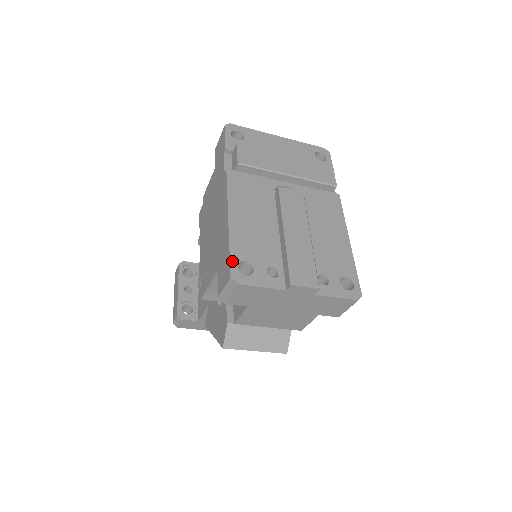
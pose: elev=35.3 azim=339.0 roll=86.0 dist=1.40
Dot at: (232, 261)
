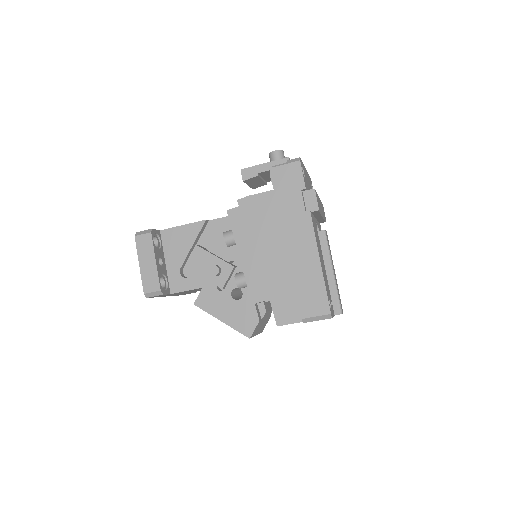
Dot at: (328, 300)
